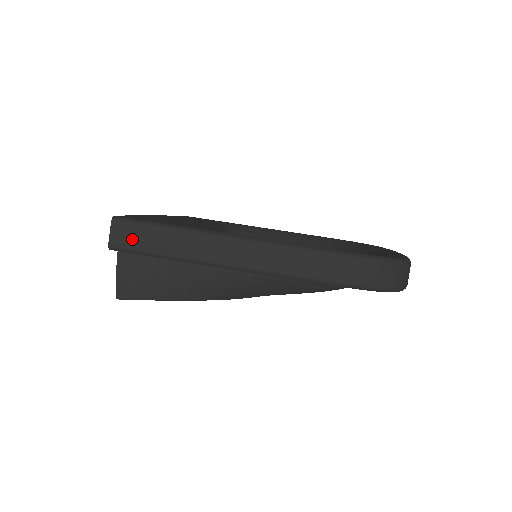
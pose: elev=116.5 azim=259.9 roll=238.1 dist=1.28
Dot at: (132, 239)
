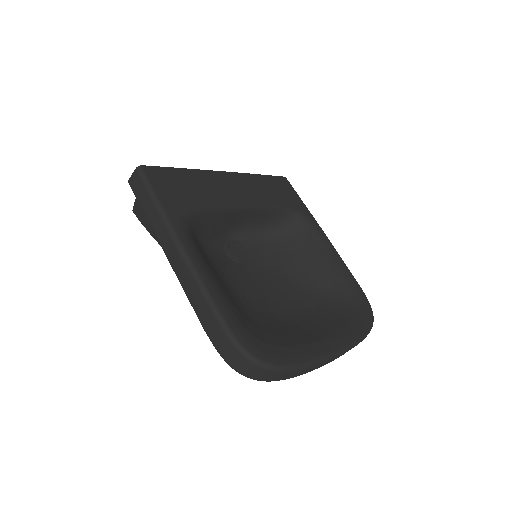
Dot at: (138, 189)
